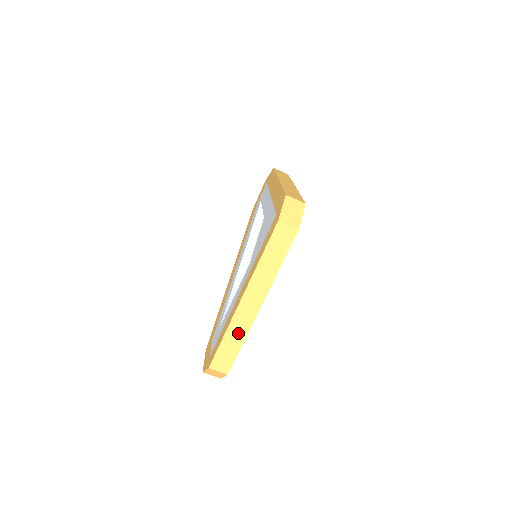
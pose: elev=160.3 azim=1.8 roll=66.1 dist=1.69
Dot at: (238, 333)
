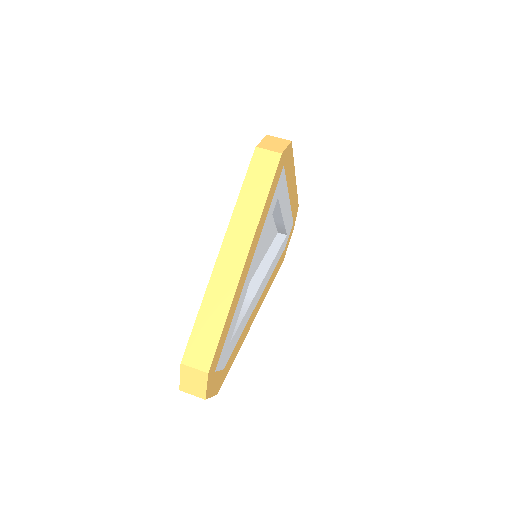
Dot at: (219, 302)
